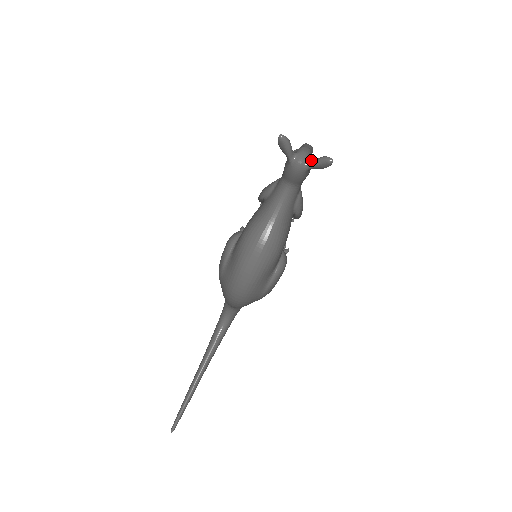
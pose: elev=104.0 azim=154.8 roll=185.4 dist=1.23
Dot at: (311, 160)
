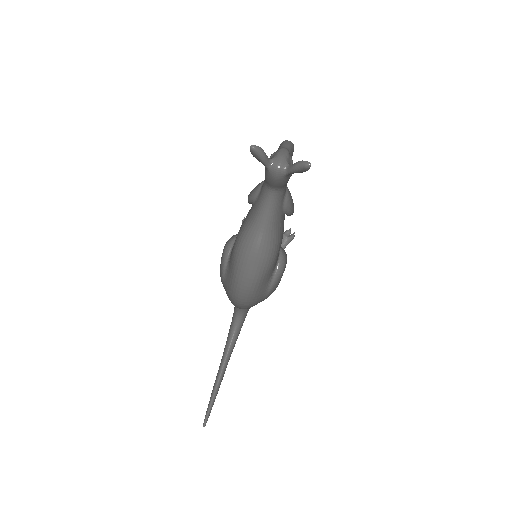
Dot at: (290, 162)
